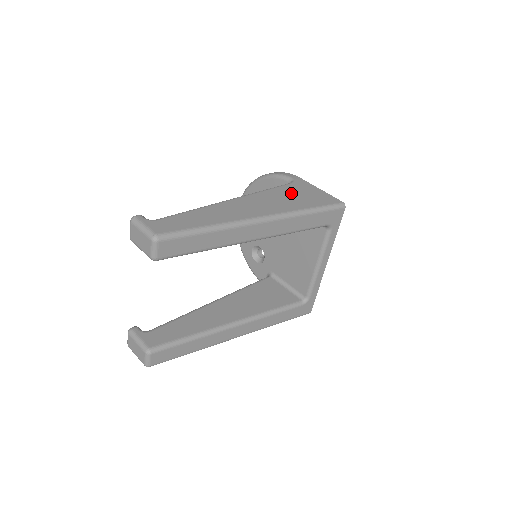
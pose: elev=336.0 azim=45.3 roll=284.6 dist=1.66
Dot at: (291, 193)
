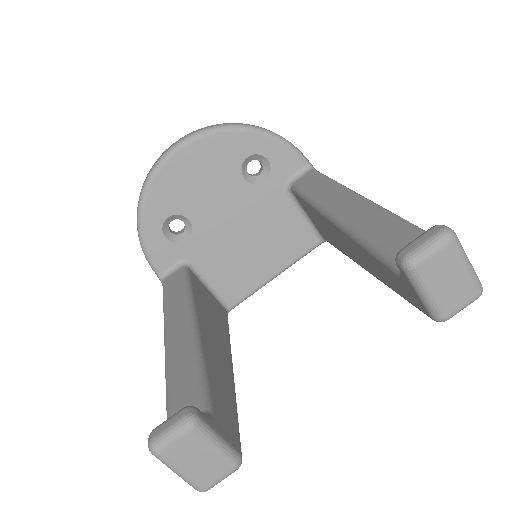
Dot at: occluded
